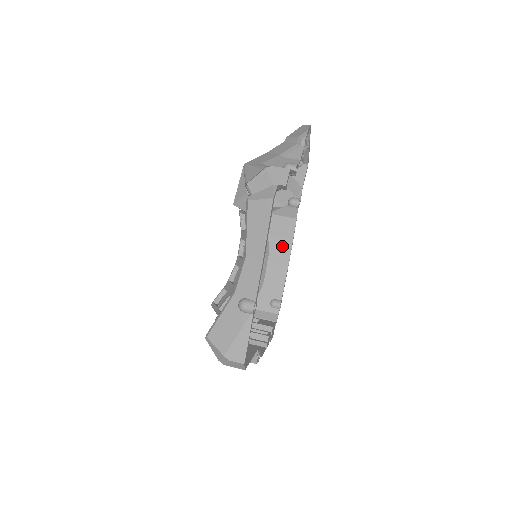
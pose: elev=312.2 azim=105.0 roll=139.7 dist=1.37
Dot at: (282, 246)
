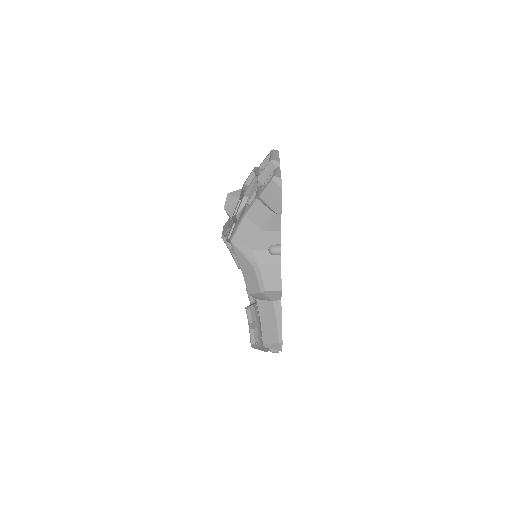
Dot at: occluded
